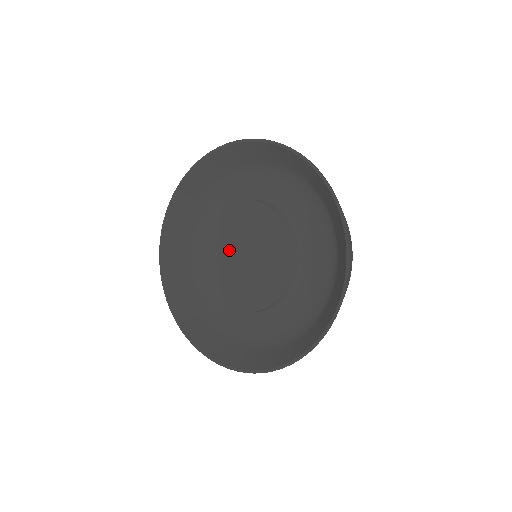
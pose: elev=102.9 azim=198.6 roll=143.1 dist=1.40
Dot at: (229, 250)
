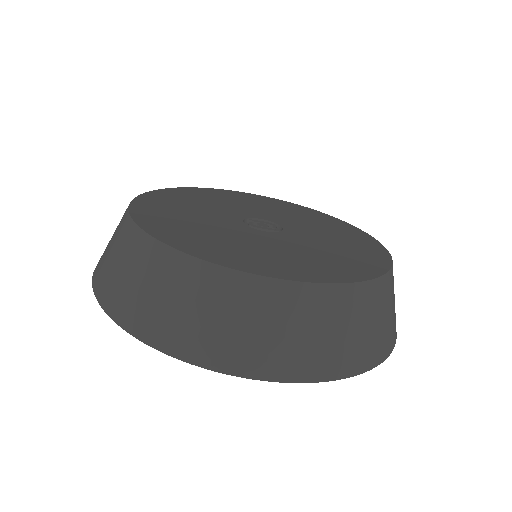
Dot at: occluded
